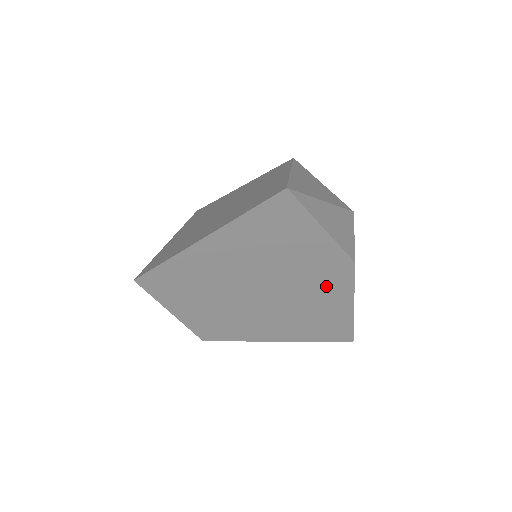
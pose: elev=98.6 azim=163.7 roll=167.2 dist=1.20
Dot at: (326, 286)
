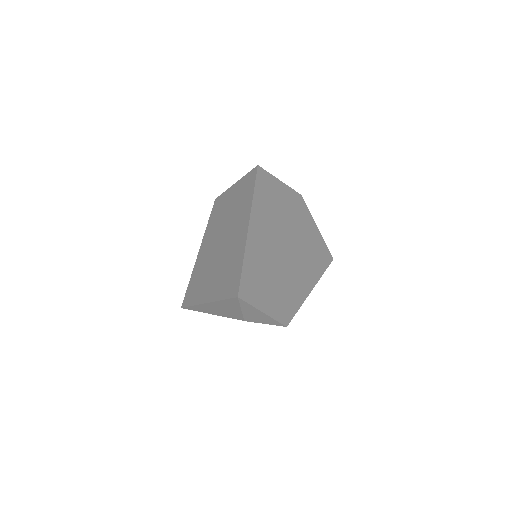
Dot at: (302, 223)
